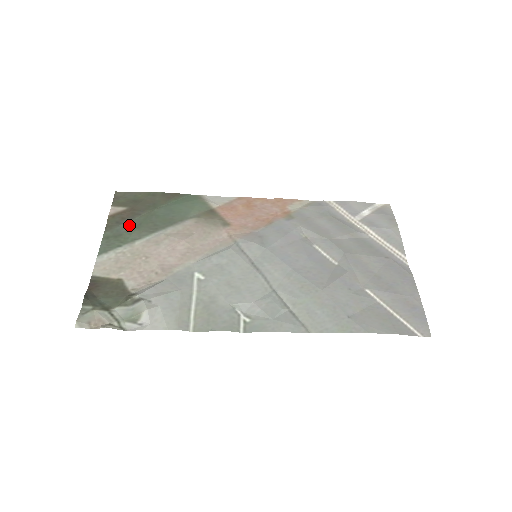
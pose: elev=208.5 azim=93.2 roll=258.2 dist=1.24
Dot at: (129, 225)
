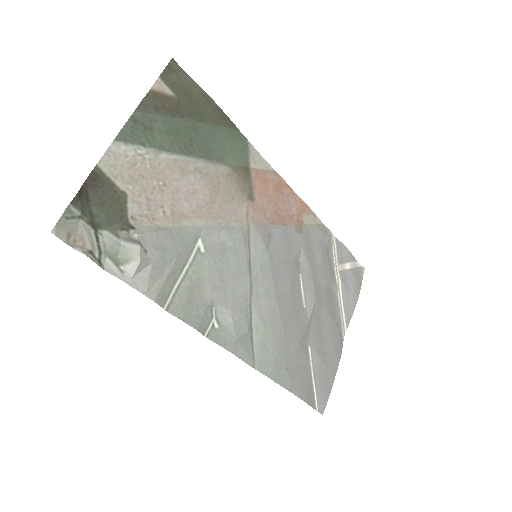
Dot at: (166, 122)
